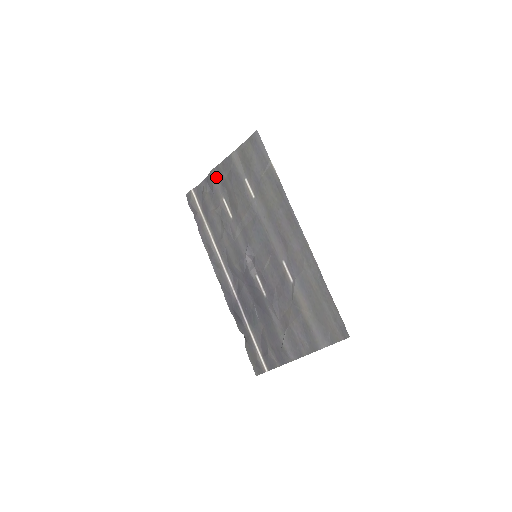
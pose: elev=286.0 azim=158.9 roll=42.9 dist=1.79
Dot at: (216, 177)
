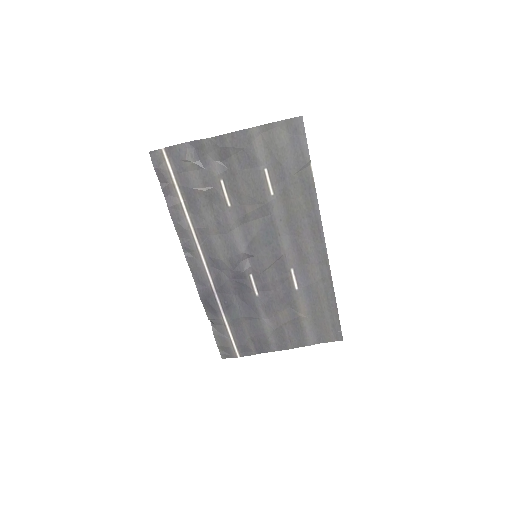
Dot at: (216, 149)
